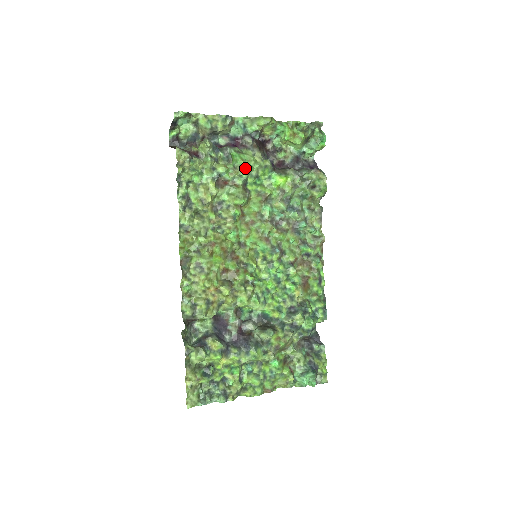
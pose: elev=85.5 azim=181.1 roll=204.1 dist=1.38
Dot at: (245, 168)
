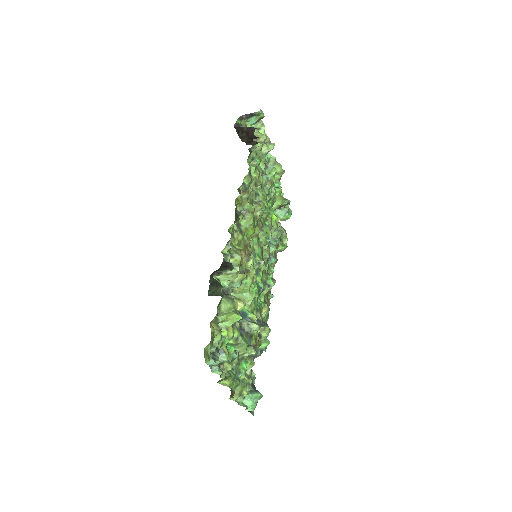
Dot at: occluded
